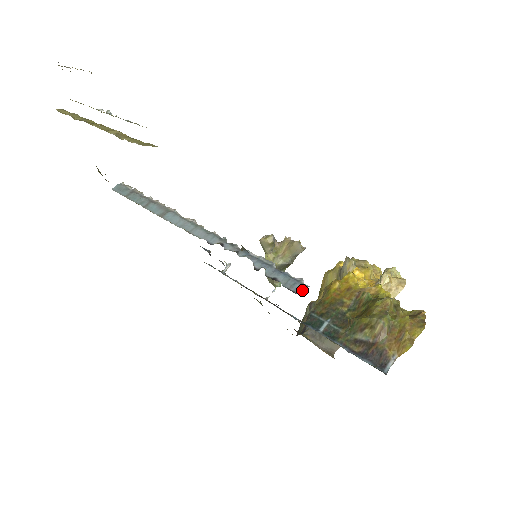
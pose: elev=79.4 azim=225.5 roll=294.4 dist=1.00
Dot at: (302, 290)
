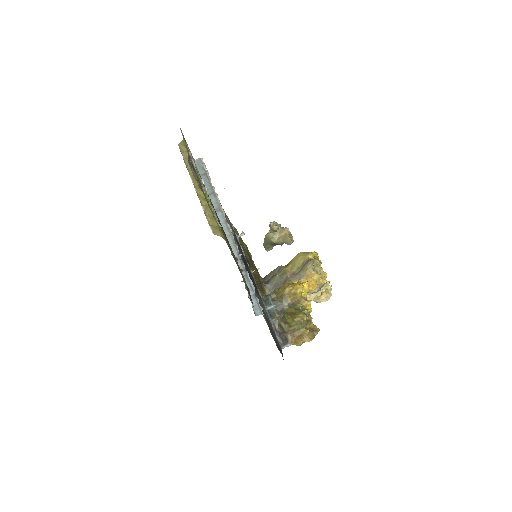
Dot at: occluded
